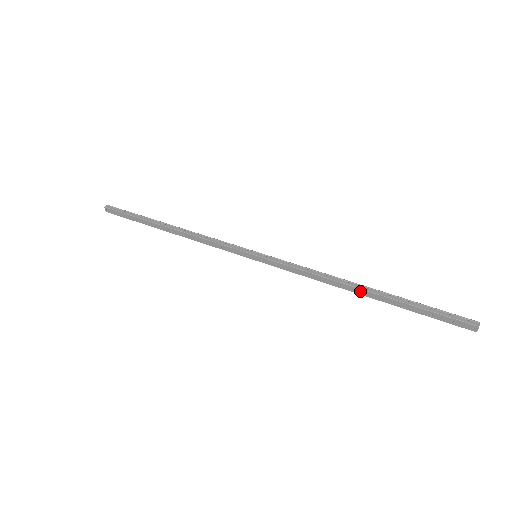
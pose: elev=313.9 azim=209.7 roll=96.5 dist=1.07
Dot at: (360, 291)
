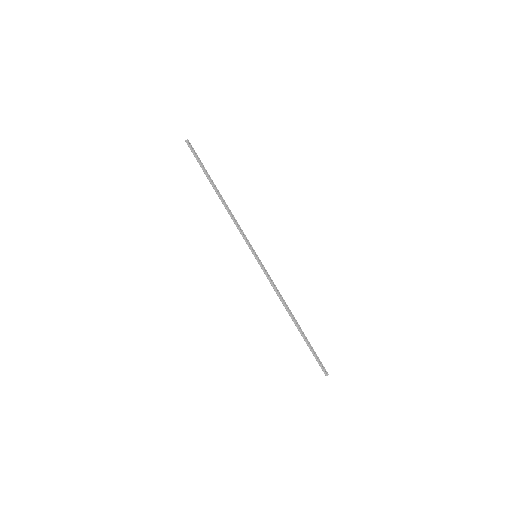
Dot at: (292, 319)
